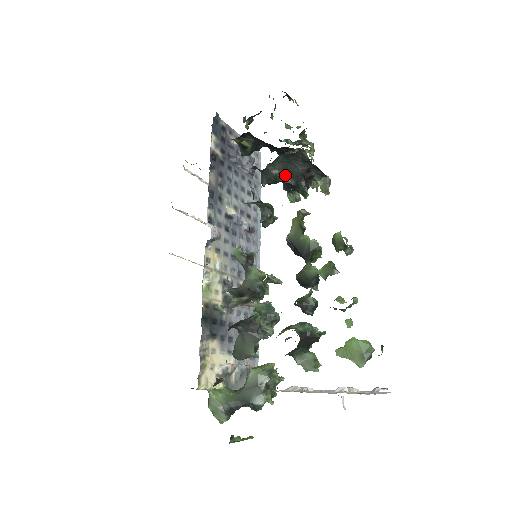
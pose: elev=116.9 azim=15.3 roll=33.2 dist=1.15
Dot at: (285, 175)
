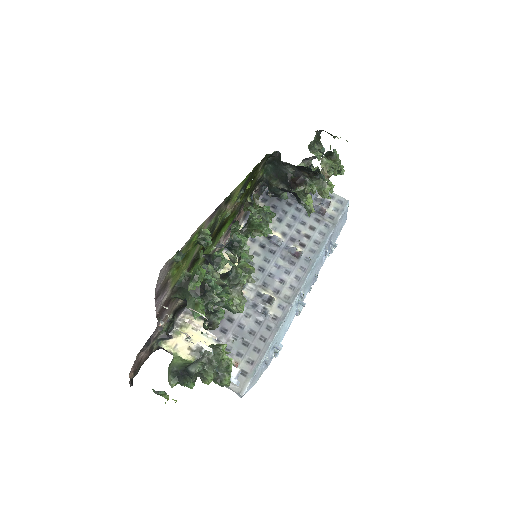
Dot at: (278, 181)
